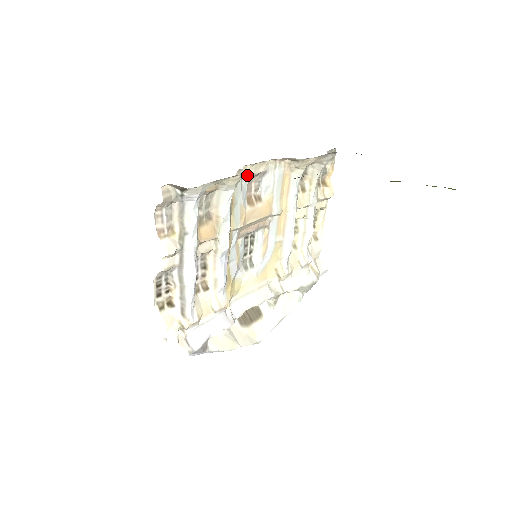
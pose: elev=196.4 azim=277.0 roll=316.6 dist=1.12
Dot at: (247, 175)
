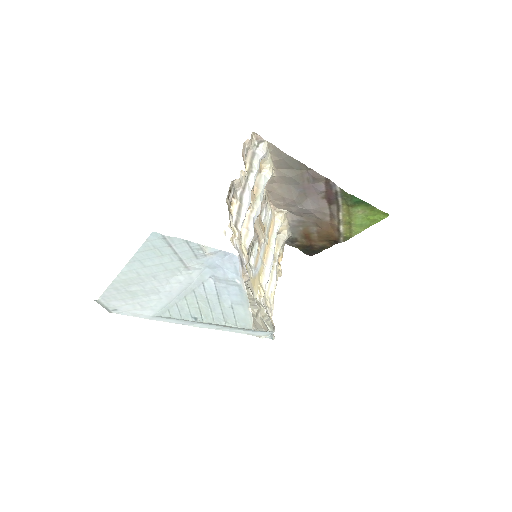
Dot at: occluded
